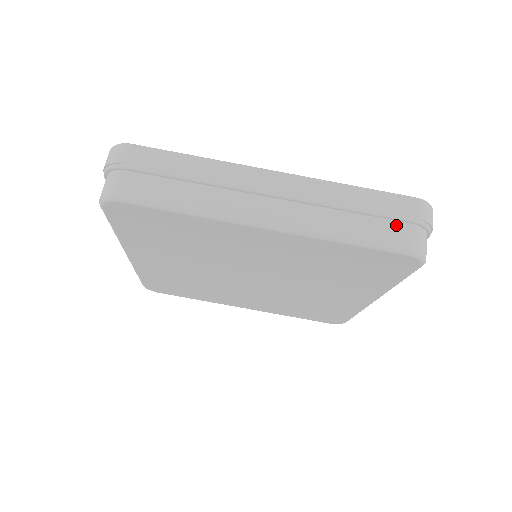
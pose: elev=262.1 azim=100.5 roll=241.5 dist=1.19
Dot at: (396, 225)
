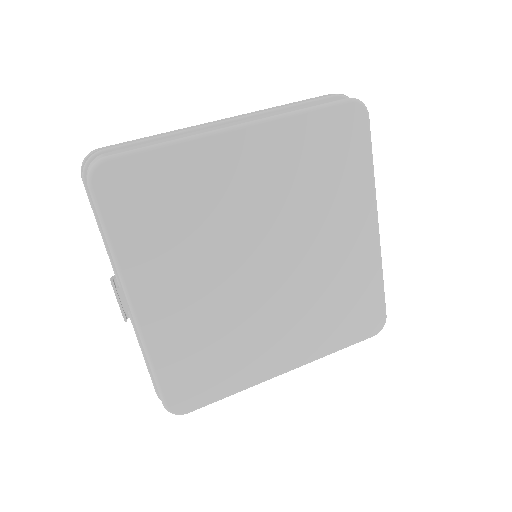
Dot at: occluded
